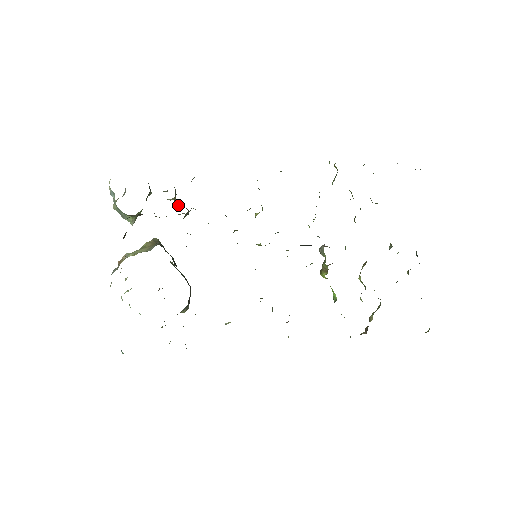
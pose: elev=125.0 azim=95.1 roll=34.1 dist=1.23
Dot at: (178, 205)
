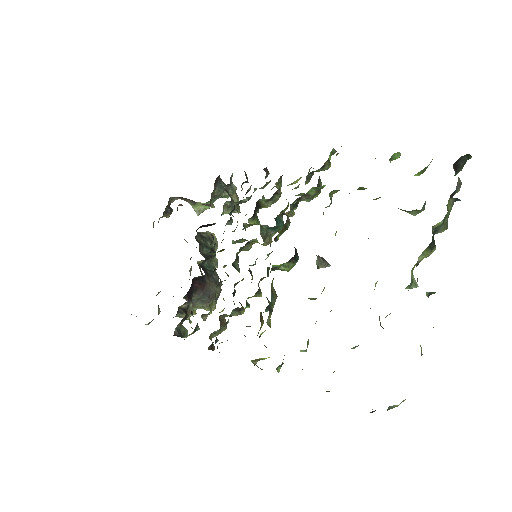
Dot at: occluded
